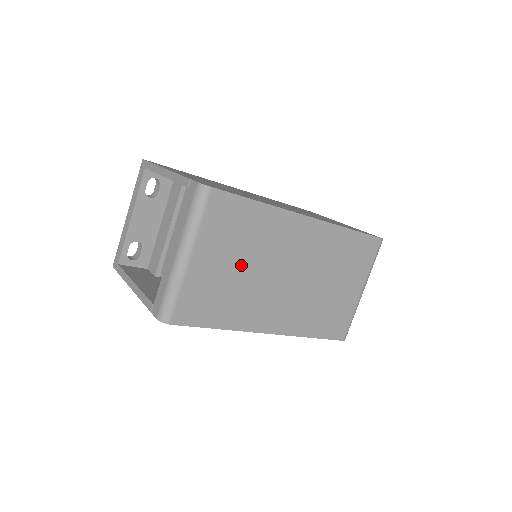
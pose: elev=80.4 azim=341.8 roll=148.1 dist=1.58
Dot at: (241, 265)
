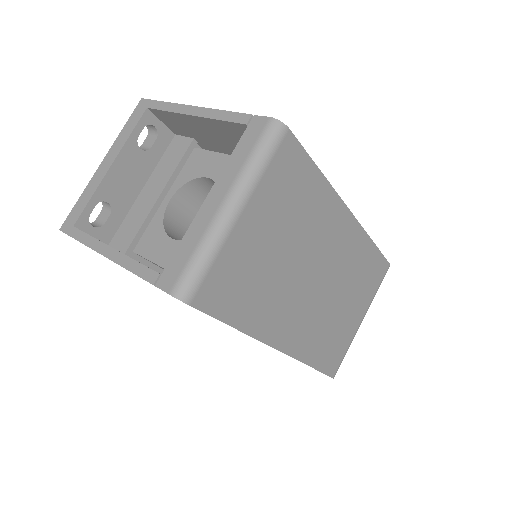
Dot at: (282, 246)
